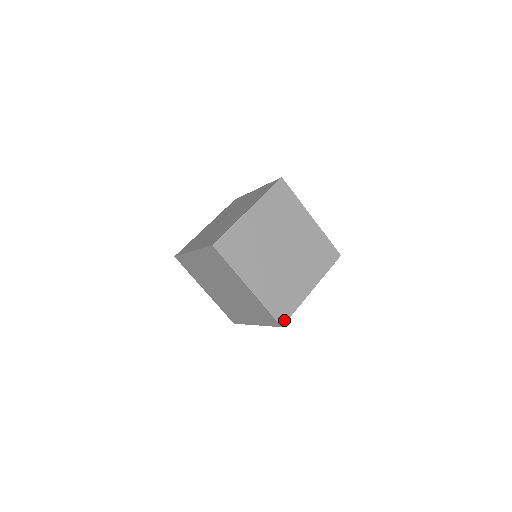
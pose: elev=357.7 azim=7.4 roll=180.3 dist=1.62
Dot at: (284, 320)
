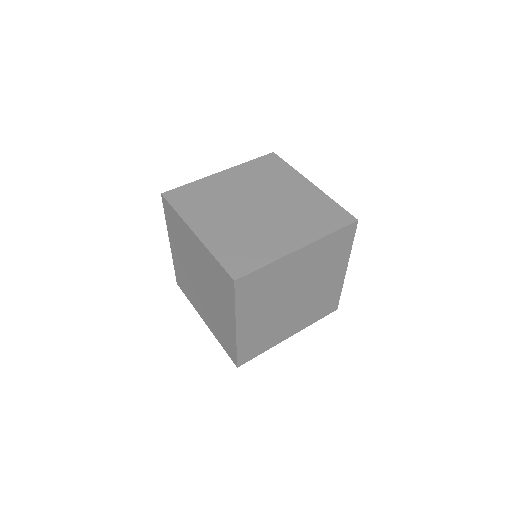
Dot at: (244, 362)
